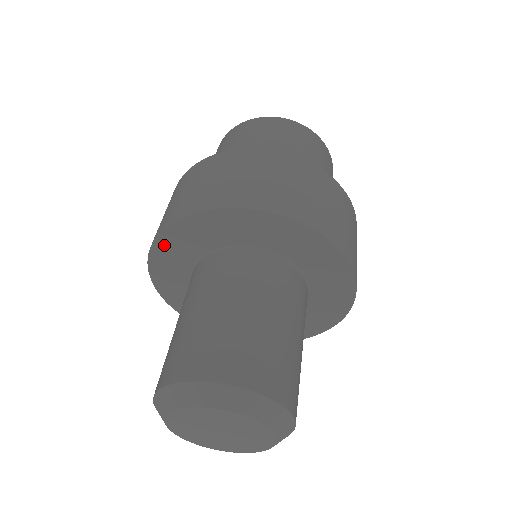
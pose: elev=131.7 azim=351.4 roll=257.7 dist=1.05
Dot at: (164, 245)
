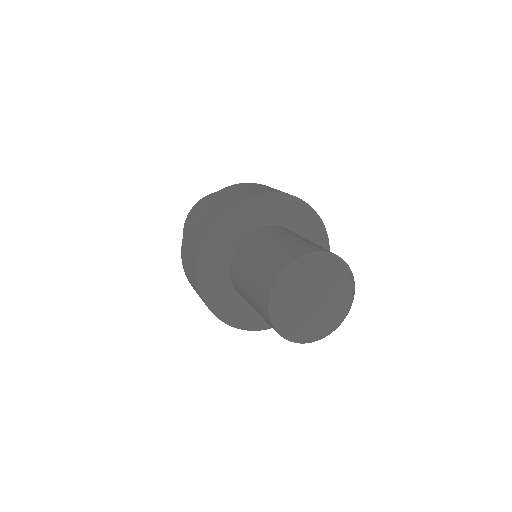
Dot at: (245, 206)
